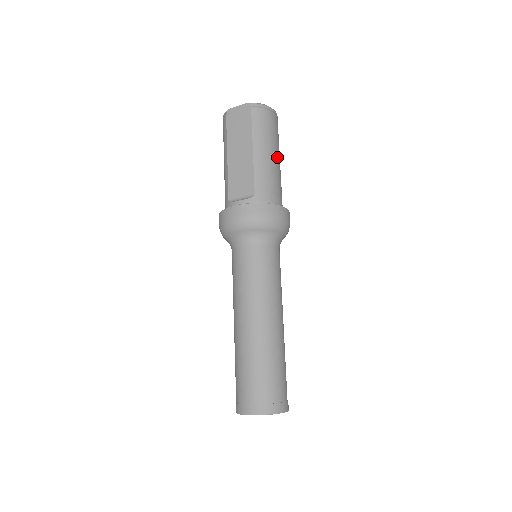
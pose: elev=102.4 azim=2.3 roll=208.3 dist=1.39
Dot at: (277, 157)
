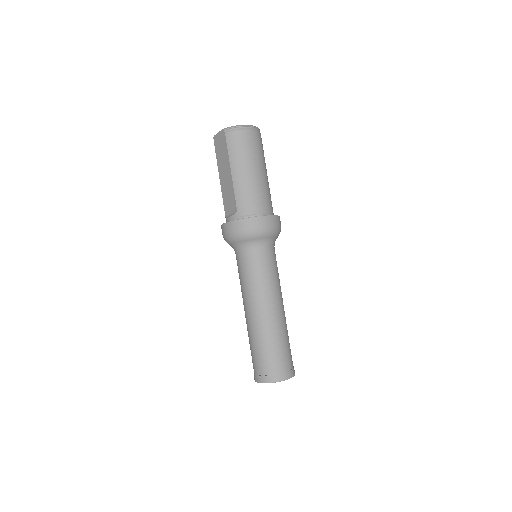
Dot at: (256, 169)
